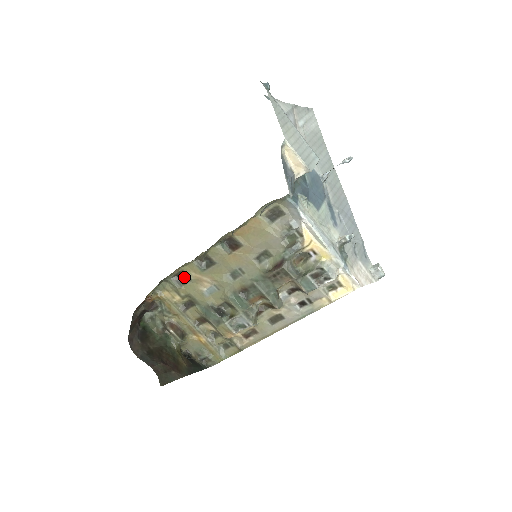
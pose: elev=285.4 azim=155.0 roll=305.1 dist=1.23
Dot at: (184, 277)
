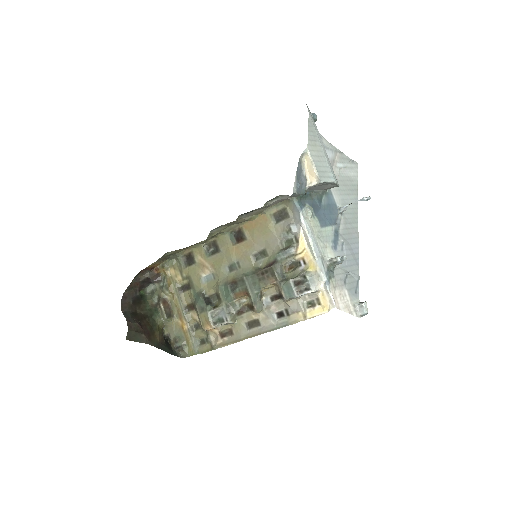
Dot at: (191, 259)
